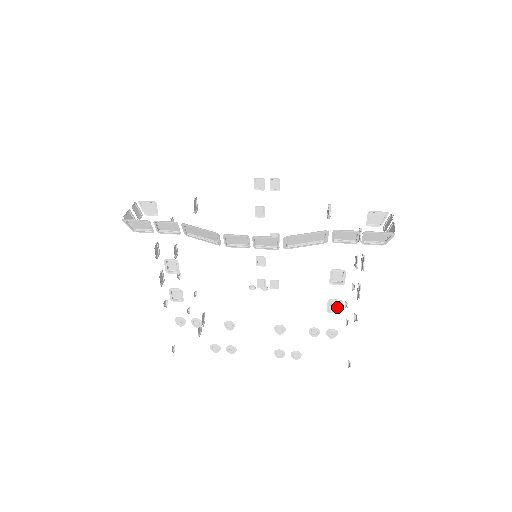
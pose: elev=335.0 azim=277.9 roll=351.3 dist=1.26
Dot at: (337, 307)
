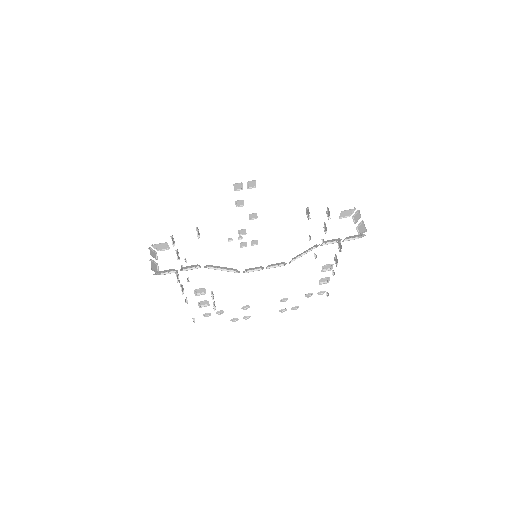
Dot at: (325, 280)
